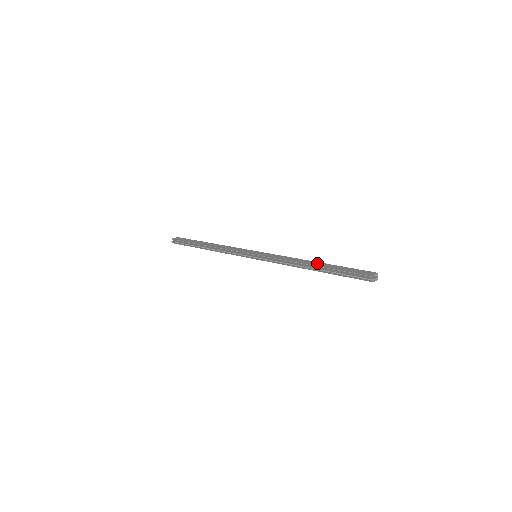
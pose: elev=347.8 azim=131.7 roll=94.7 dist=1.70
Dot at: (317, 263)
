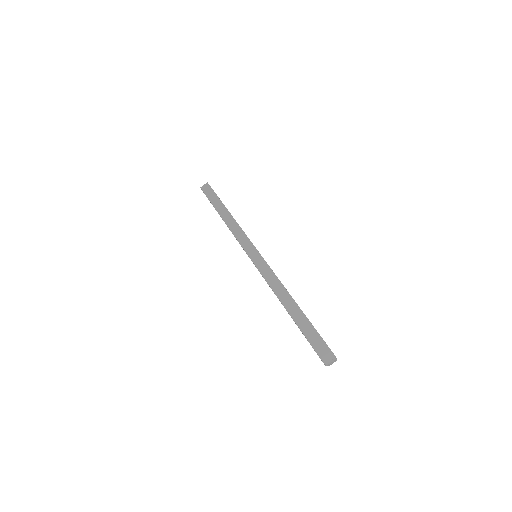
Dot at: (294, 307)
